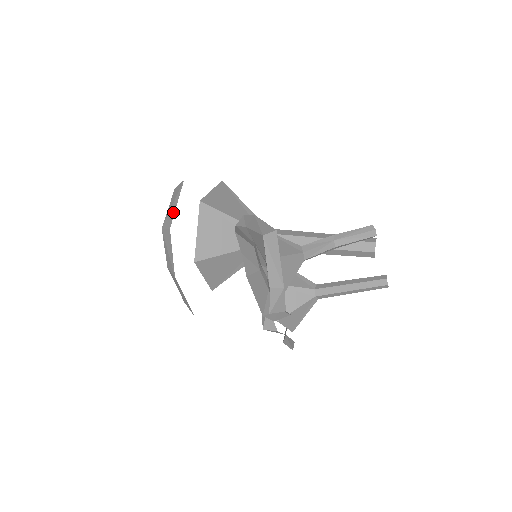
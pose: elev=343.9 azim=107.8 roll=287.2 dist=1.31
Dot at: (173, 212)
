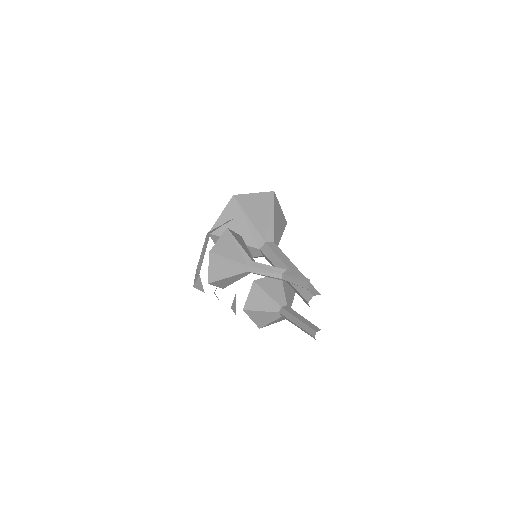
Dot at: occluded
